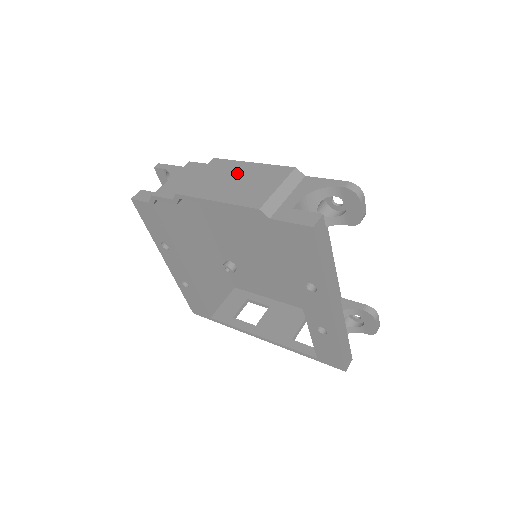
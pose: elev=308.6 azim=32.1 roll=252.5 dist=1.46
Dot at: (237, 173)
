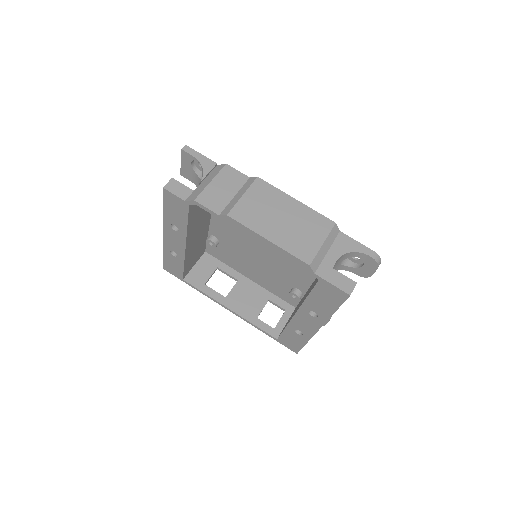
Dot at: (284, 209)
